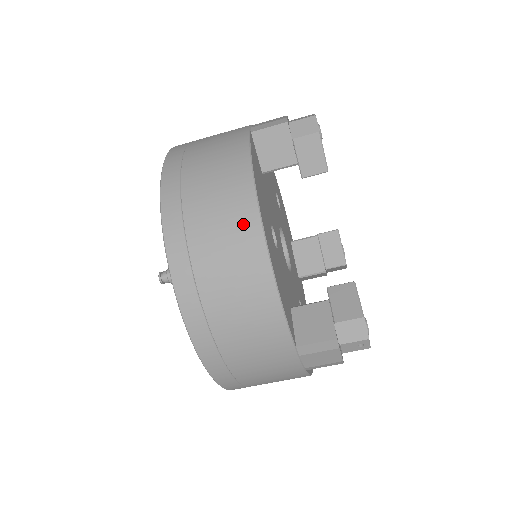
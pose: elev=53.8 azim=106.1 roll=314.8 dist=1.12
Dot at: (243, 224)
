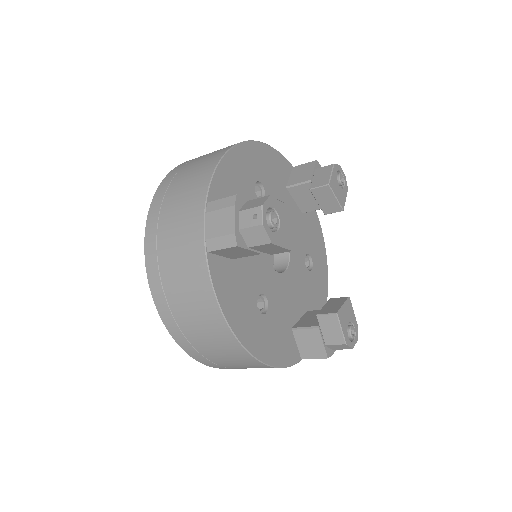
Dot at: (234, 350)
